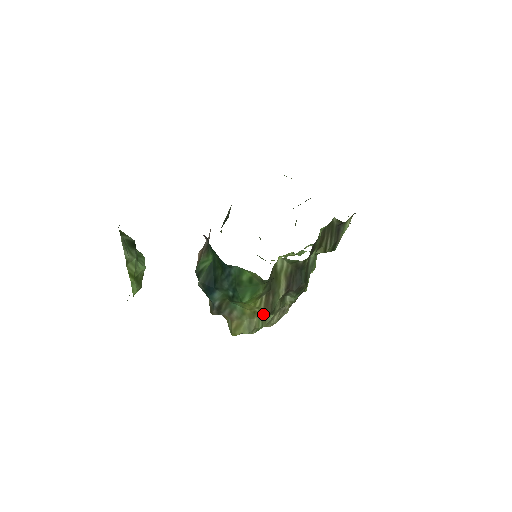
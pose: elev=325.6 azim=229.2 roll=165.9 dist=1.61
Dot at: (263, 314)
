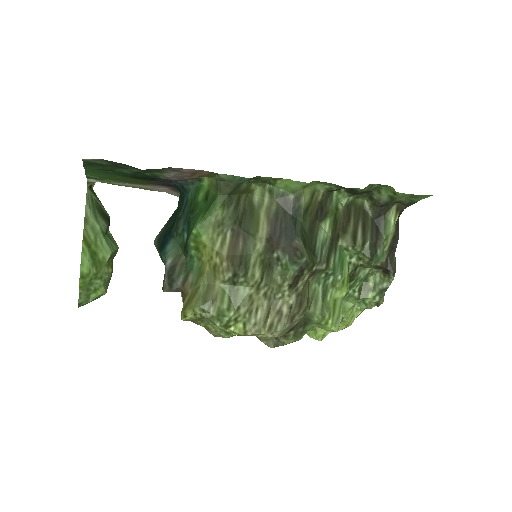
Dot at: (227, 270)
